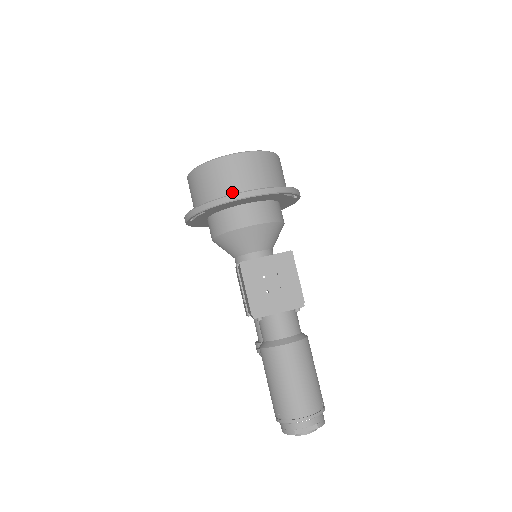
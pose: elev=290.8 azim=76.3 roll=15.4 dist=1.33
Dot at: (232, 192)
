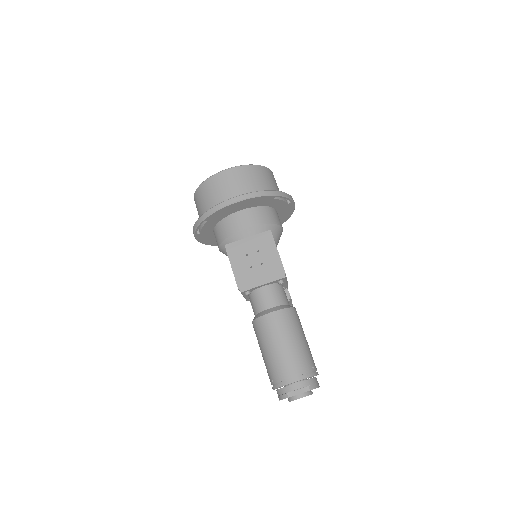
Dot at: occluded
